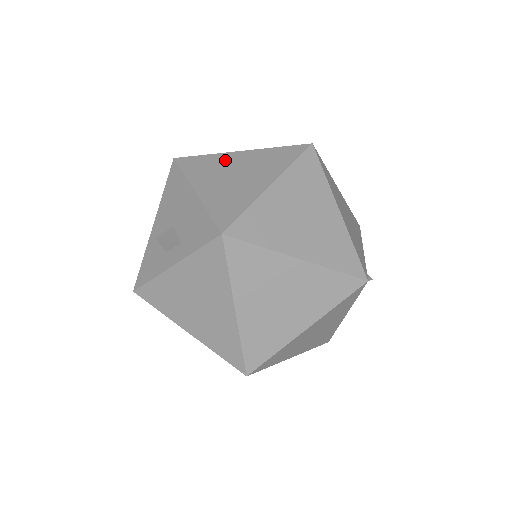
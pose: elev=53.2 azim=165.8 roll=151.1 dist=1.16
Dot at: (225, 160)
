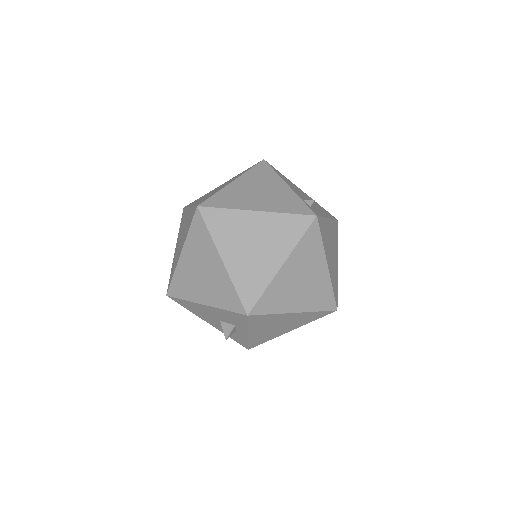
Dot at: (184, 269)
